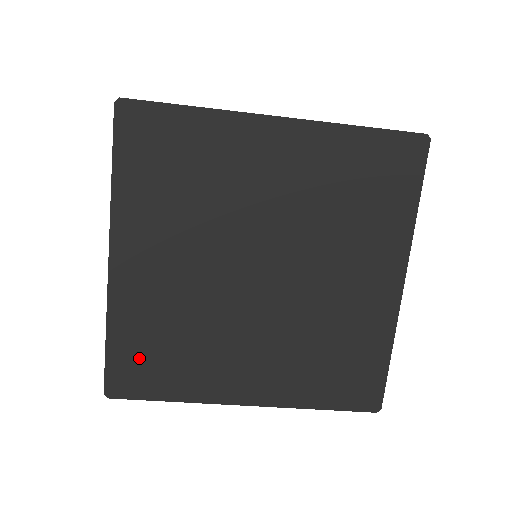
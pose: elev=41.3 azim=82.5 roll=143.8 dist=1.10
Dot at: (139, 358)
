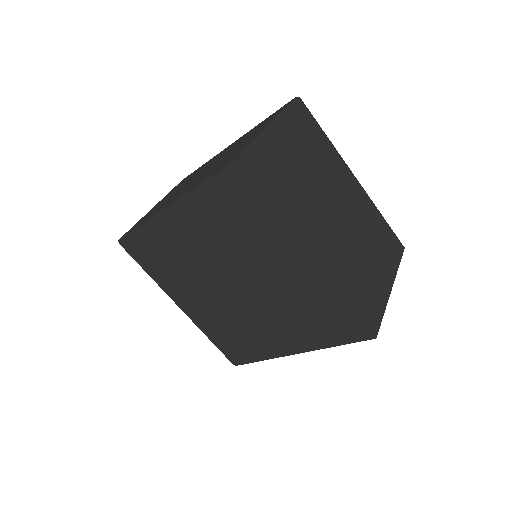
Dot at: (230, 345)
